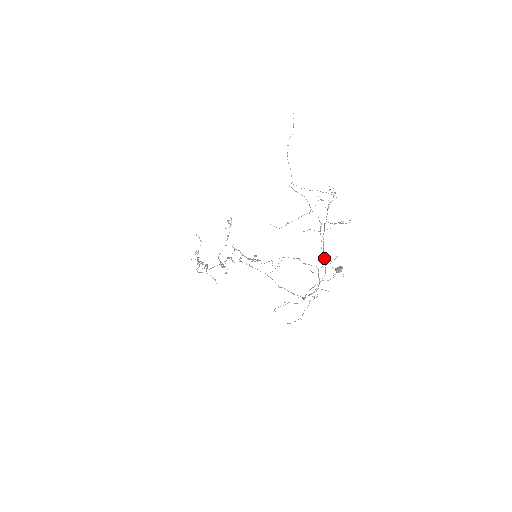
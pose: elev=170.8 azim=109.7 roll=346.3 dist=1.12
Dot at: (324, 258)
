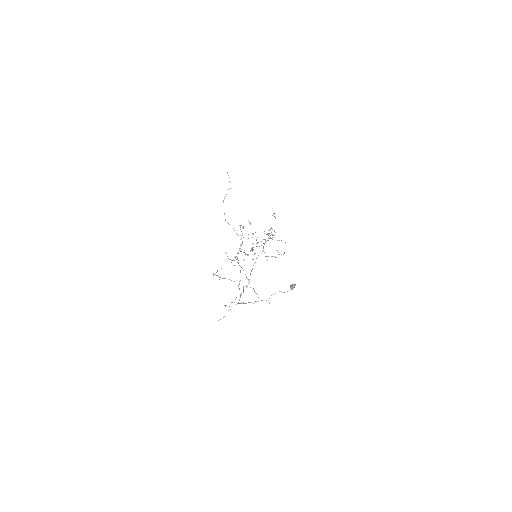
Dot at: occluded
